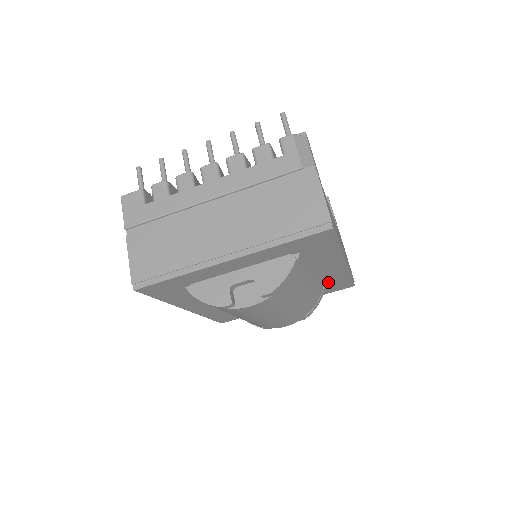
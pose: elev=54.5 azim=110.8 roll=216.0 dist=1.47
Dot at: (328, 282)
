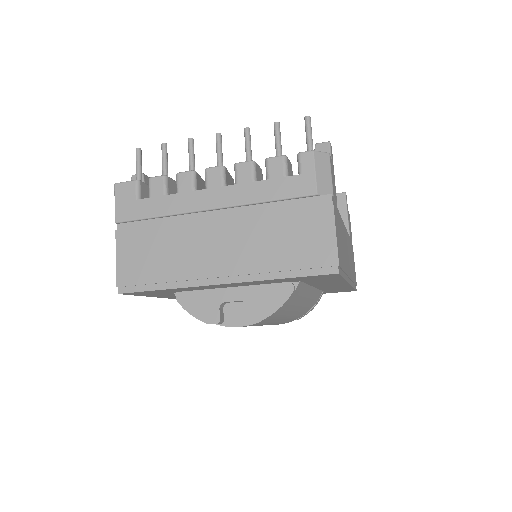
Dot at: (328, 290)
